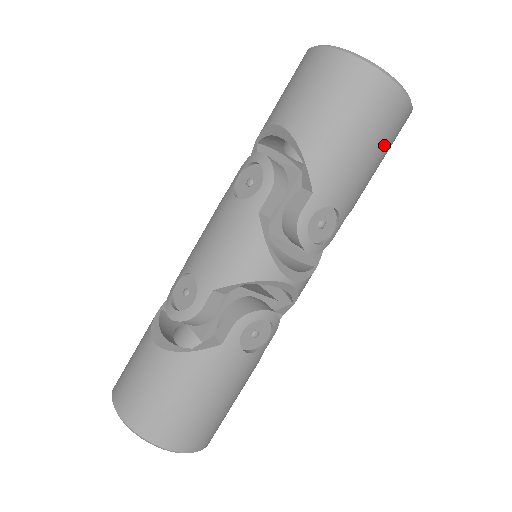
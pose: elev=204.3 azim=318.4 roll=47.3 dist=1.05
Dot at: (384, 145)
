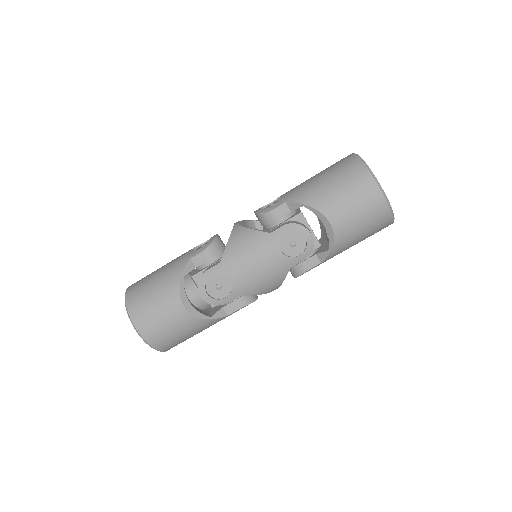
Dot at: occluded
